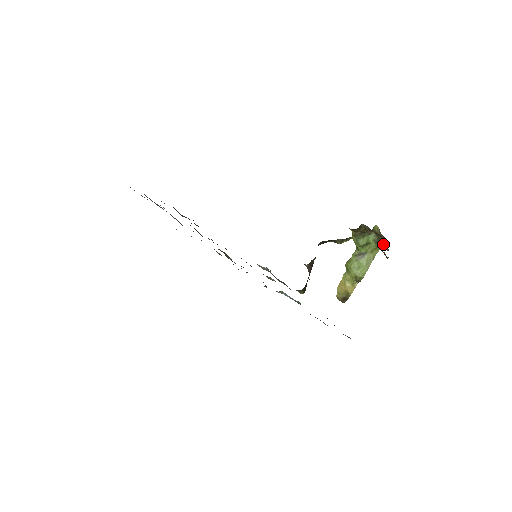
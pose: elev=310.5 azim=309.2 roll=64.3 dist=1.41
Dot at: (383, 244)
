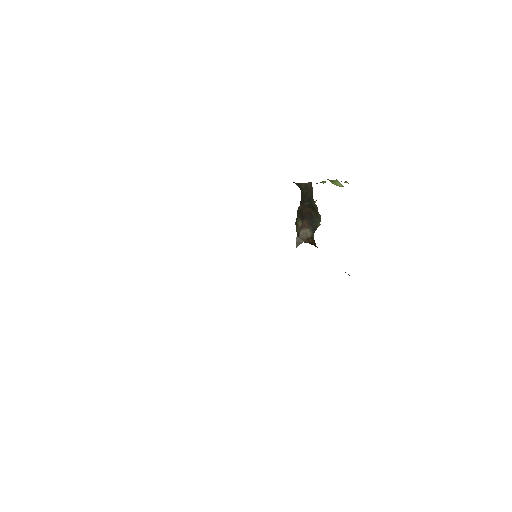
Dot at: occluded
